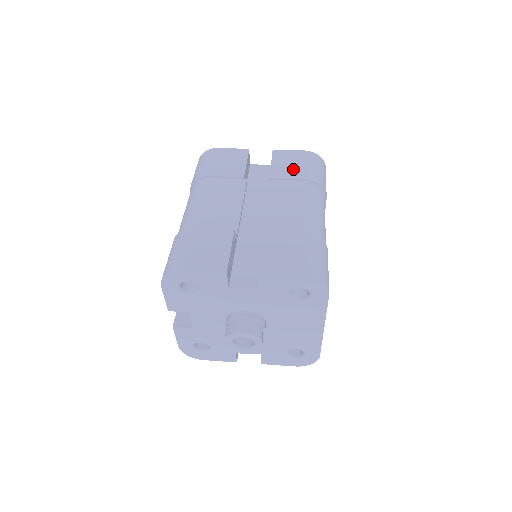
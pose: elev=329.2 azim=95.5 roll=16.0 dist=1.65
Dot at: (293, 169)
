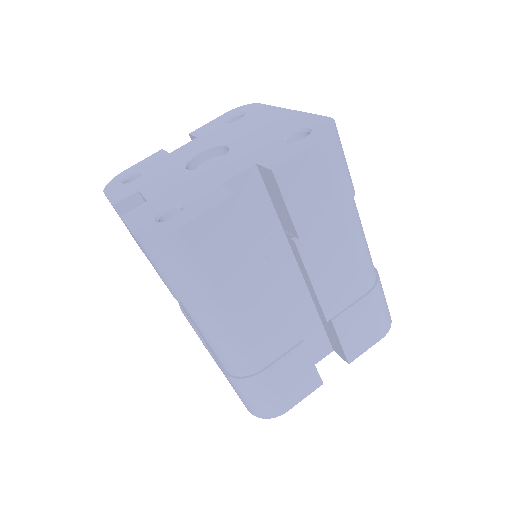
Dot at: (321, 200)
